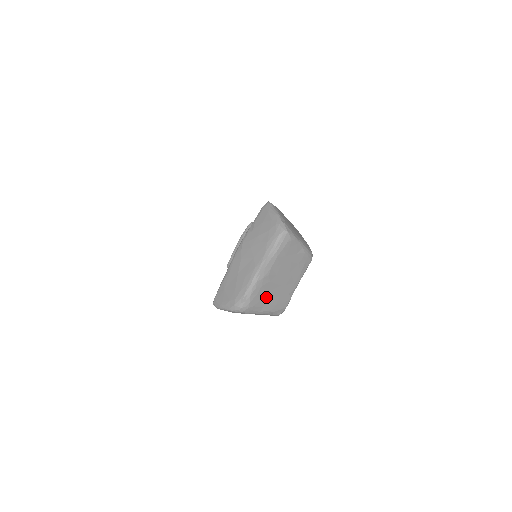
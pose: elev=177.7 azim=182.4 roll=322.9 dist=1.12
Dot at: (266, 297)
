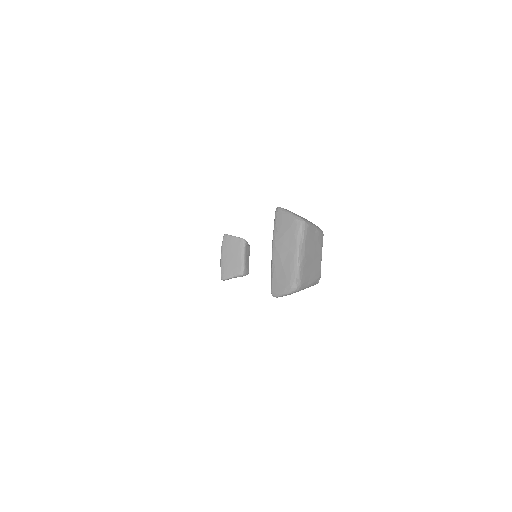
Dot at: (308, 273)
